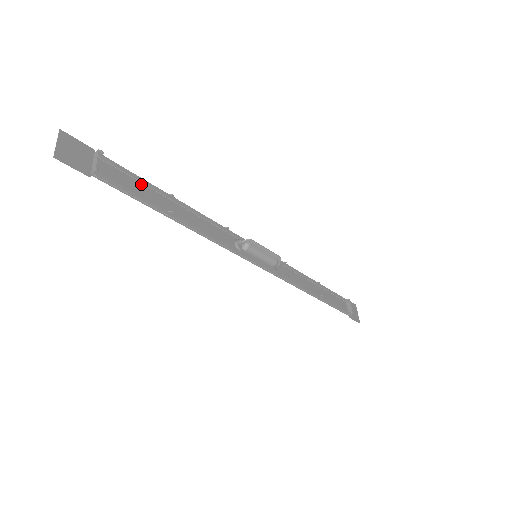
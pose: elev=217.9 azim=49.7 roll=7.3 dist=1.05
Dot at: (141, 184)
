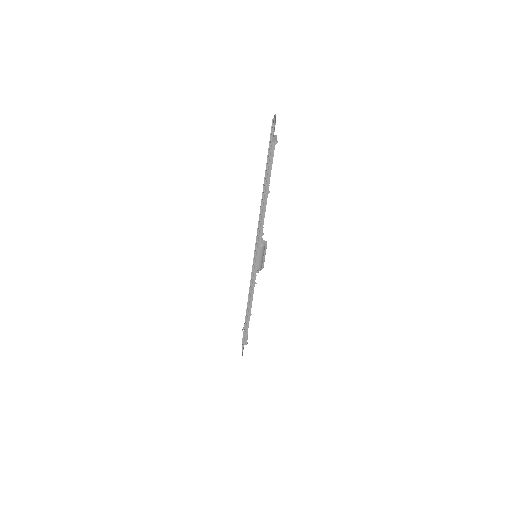
Dot at: occluded
